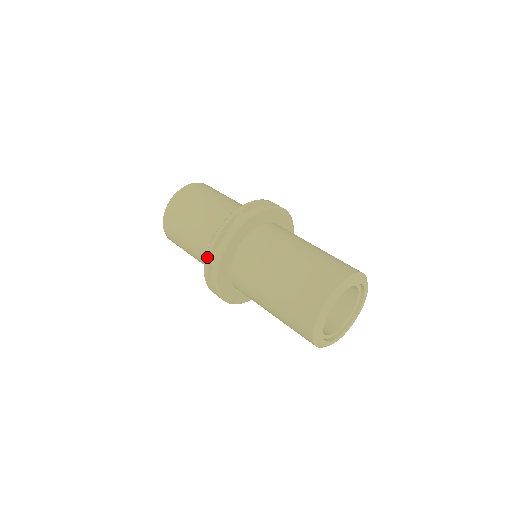
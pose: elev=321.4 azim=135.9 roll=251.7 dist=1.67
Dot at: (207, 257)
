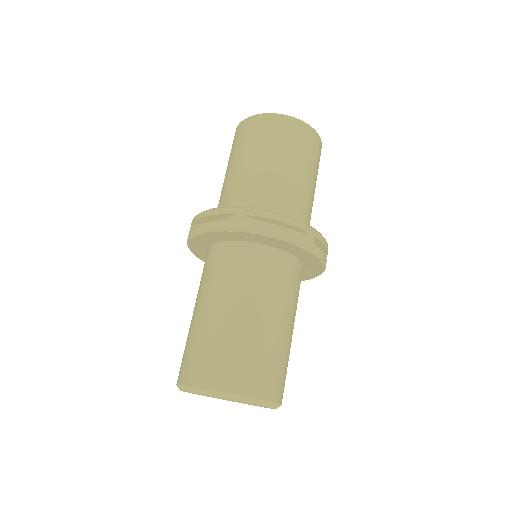
Dot at: (245, 210)
